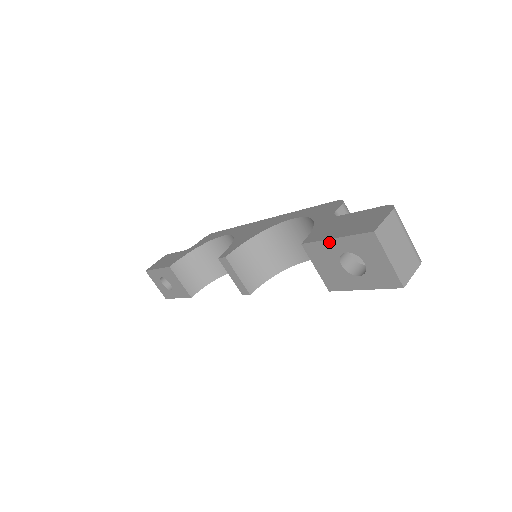
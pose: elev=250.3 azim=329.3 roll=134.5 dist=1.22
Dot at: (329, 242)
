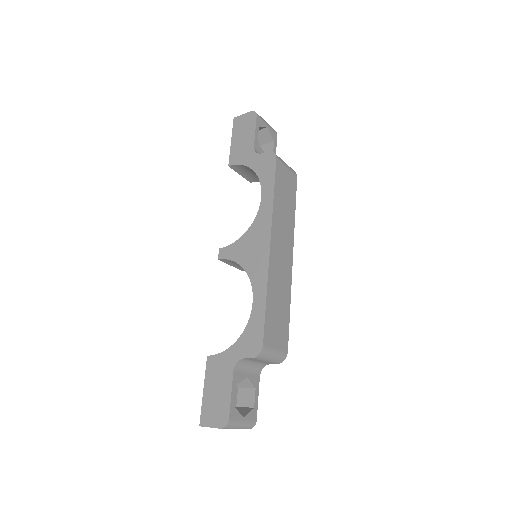
Dot at: (205, 384)
